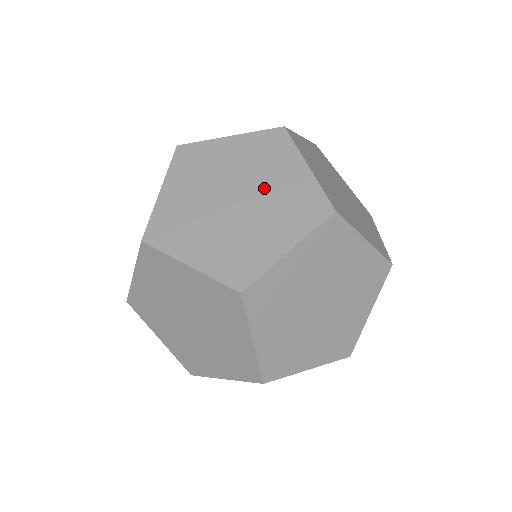
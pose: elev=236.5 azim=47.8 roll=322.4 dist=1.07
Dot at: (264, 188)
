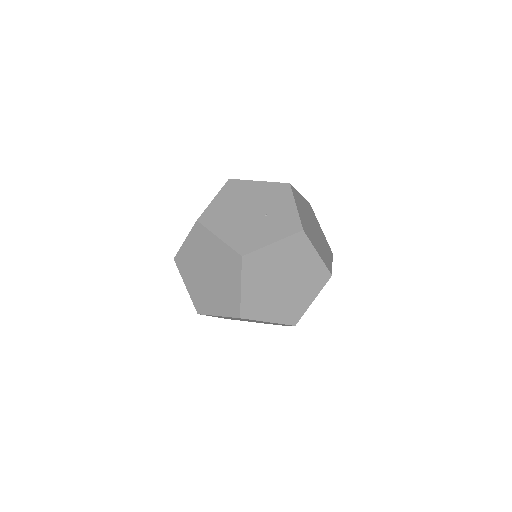
Dot at: (298, 272)
